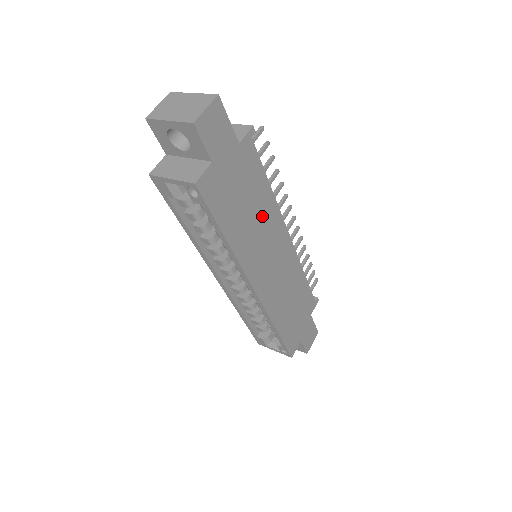
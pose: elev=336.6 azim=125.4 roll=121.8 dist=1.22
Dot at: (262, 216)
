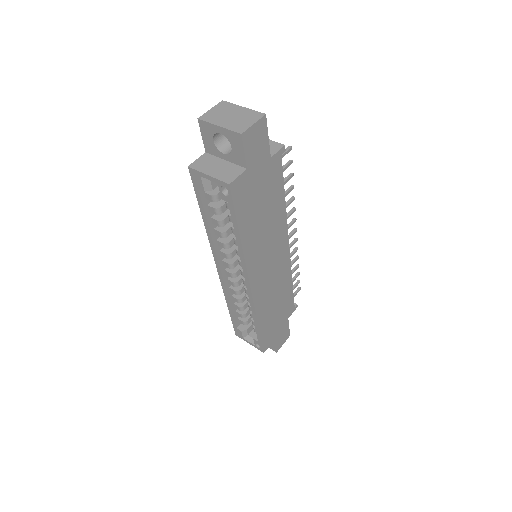
Dot at: (272, 223)
